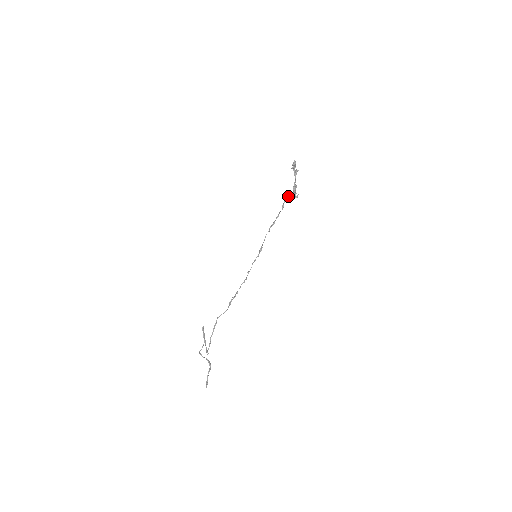
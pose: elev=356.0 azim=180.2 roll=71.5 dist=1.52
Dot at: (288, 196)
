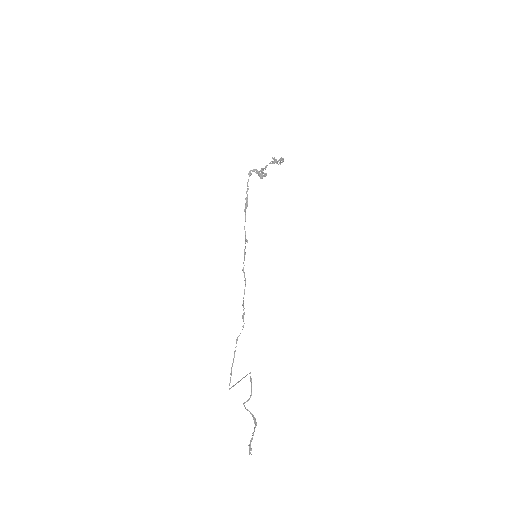
Dot at: (249, 174)
